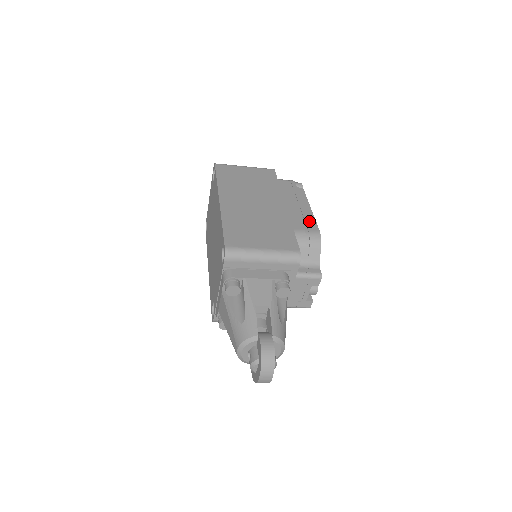
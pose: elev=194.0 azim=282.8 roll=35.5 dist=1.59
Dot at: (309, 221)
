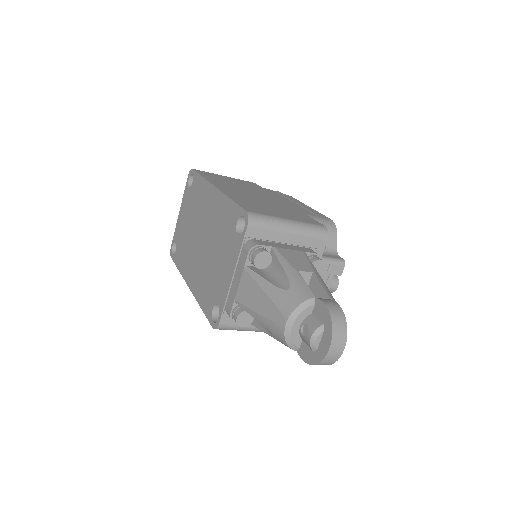
Dot at: (315, 212)
